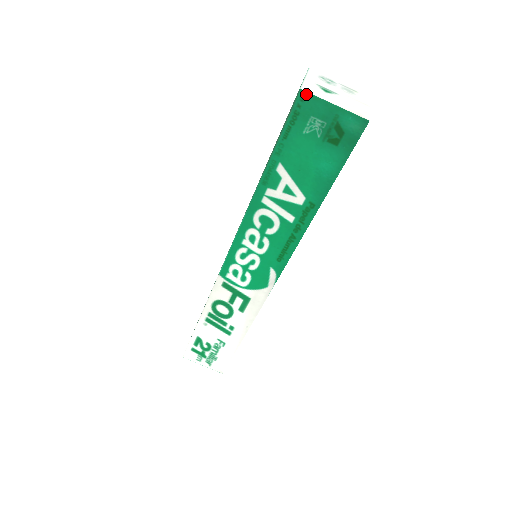
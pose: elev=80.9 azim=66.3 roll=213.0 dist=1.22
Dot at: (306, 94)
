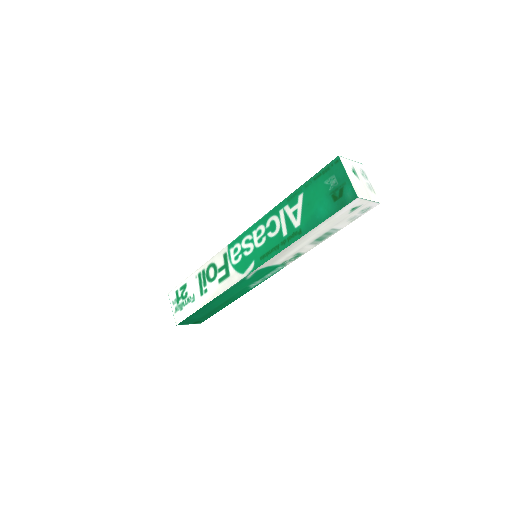
Dot at: (339, 161)
